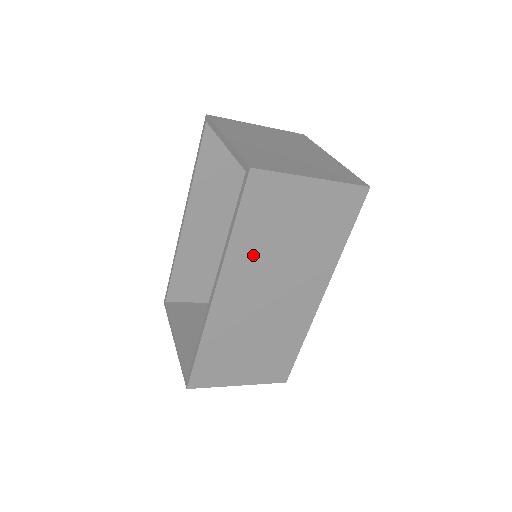
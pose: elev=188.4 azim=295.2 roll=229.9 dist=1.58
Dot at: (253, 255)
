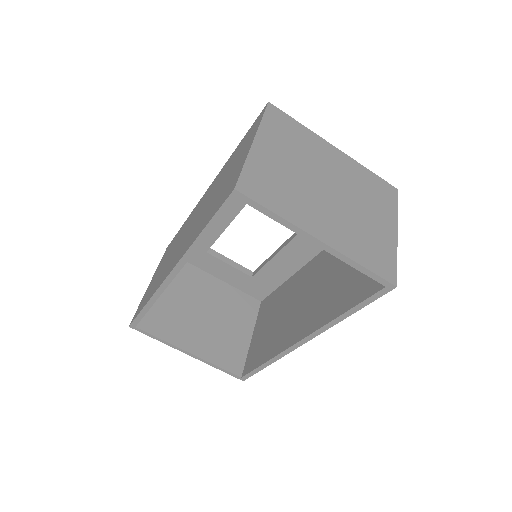
Dot at: occluded
